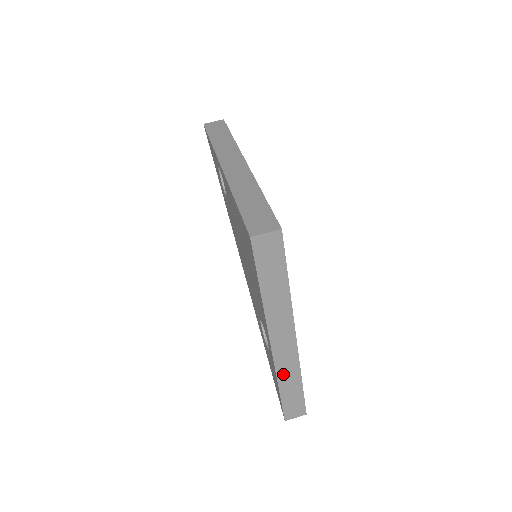
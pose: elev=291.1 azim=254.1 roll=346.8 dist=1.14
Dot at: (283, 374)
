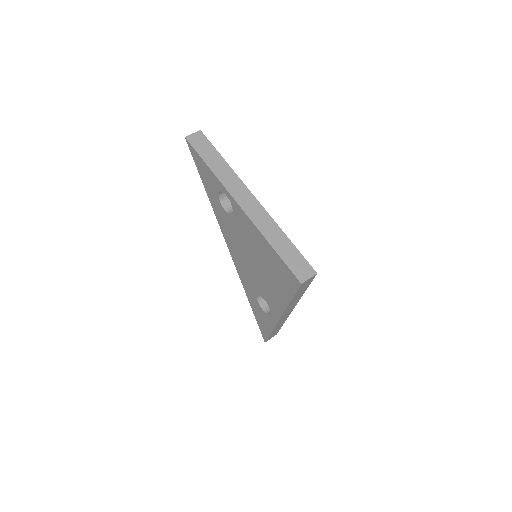
Dot at: (277, 326)
